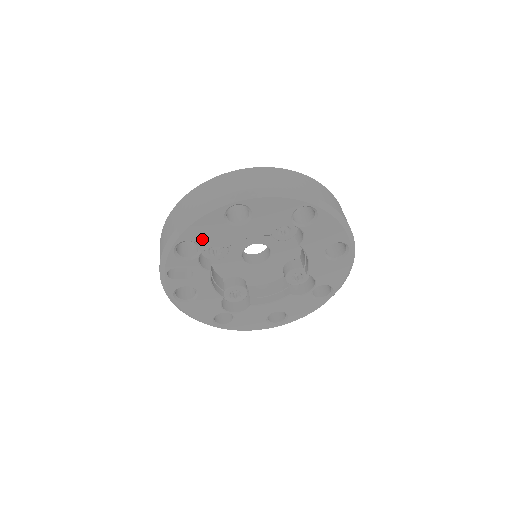
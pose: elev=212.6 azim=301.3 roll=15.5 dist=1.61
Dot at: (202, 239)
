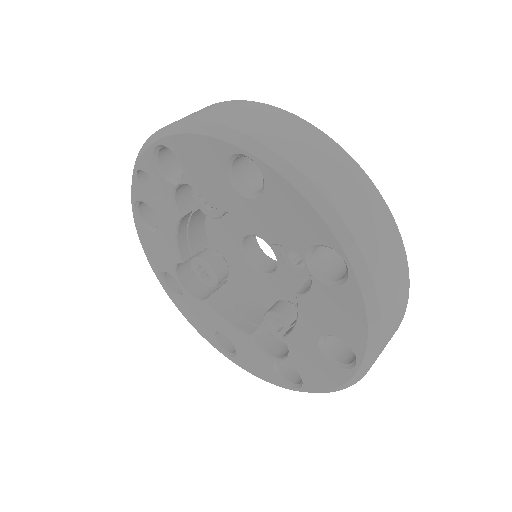
Dot at: (189, 166)
